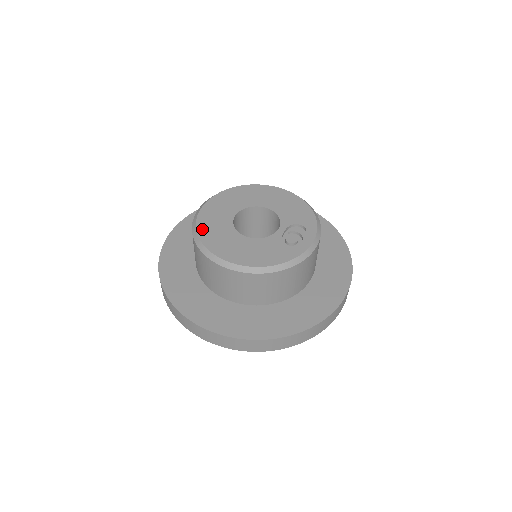
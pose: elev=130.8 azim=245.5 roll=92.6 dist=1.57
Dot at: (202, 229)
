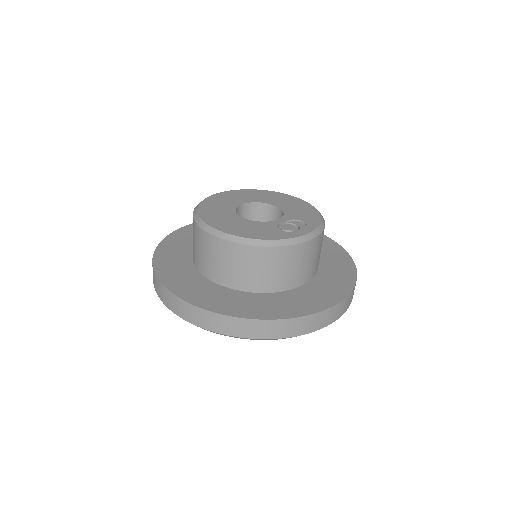
Dot at: (204, 206)
